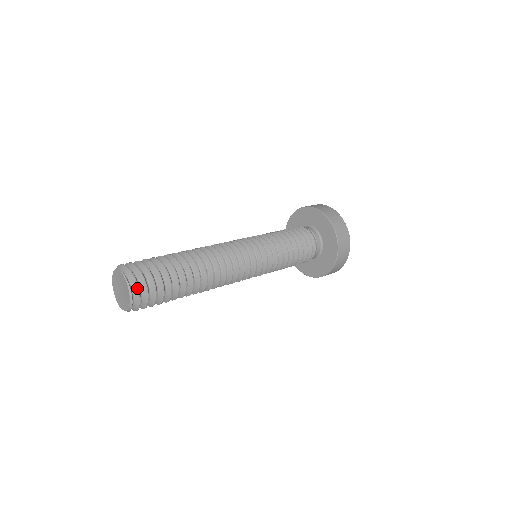
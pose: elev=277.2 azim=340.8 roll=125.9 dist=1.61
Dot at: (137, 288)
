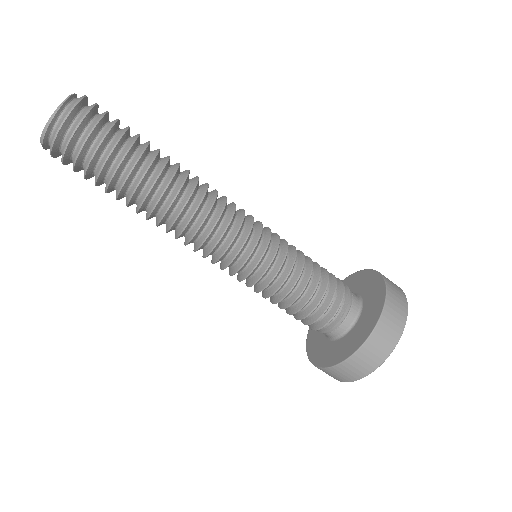
Dot at: (67, 114)
